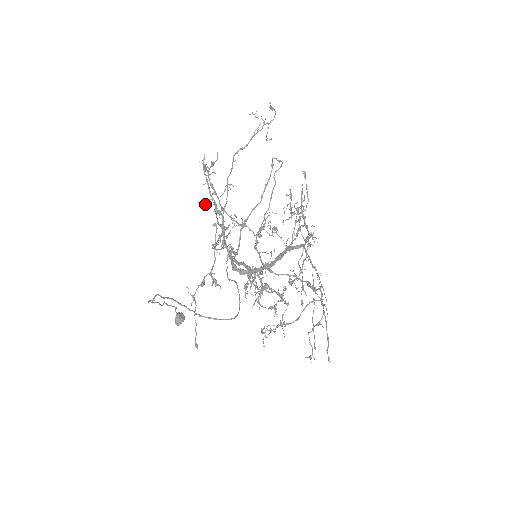
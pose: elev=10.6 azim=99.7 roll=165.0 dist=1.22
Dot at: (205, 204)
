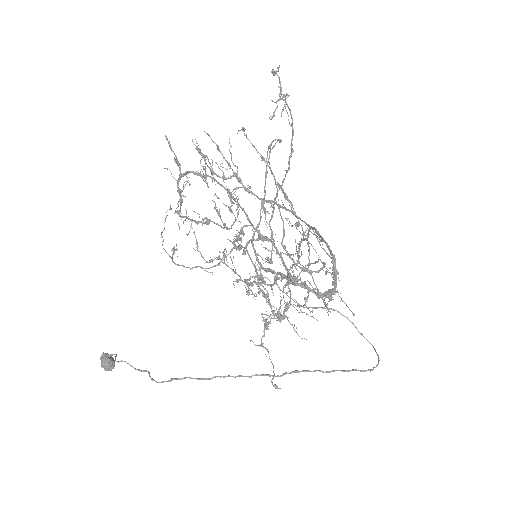
Dot at: (243, 235)
